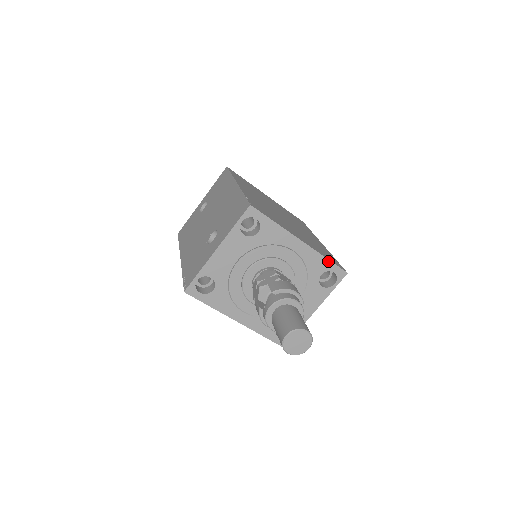
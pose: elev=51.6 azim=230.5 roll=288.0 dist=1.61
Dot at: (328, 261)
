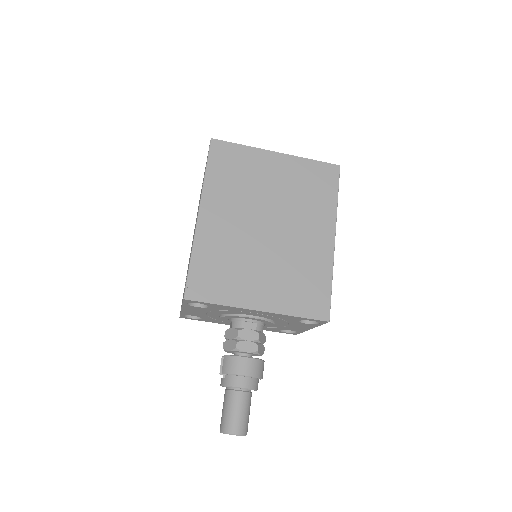
Dot at: (300, 317)
